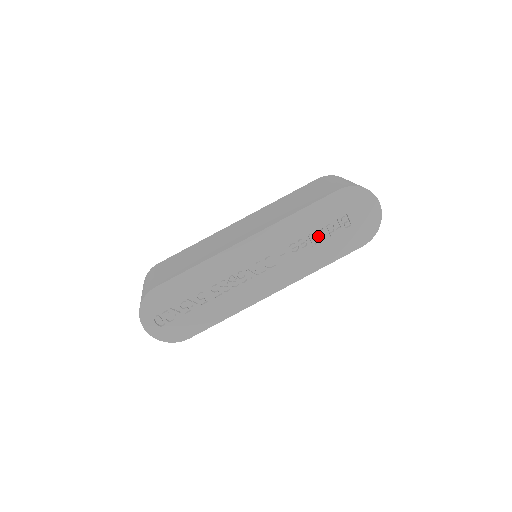
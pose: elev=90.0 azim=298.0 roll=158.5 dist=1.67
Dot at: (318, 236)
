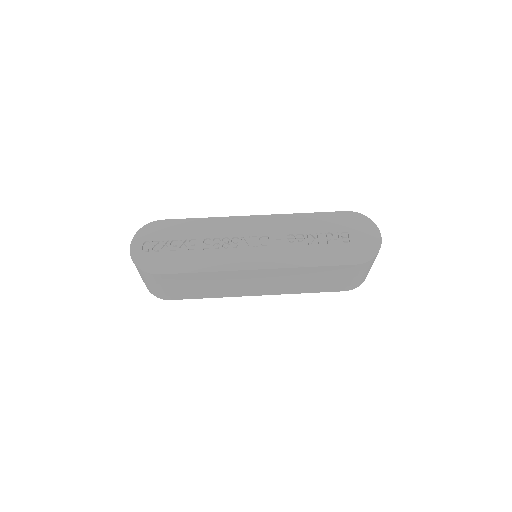
Dot at: (316, 239)
